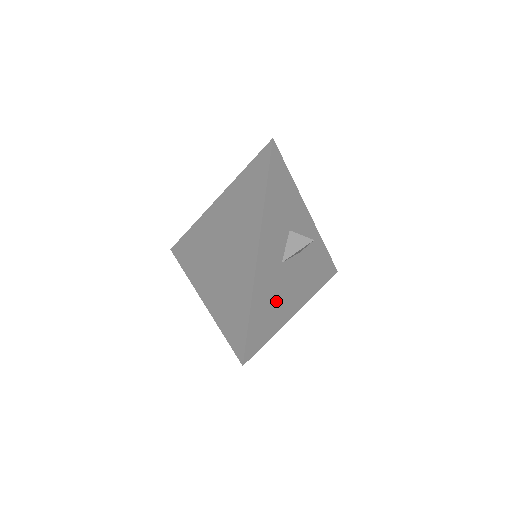
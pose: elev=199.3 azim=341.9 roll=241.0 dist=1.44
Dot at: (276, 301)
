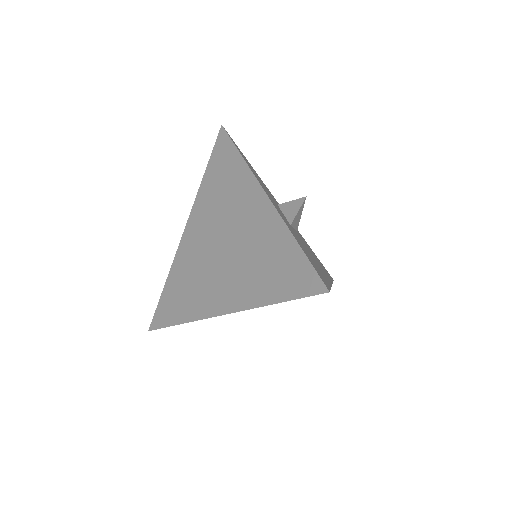
Dot at: (310, 256)
